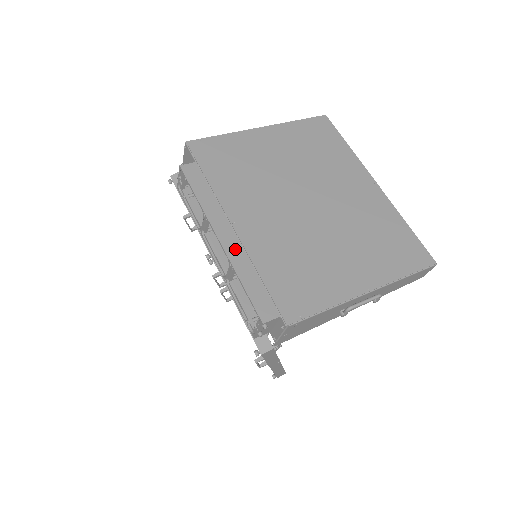
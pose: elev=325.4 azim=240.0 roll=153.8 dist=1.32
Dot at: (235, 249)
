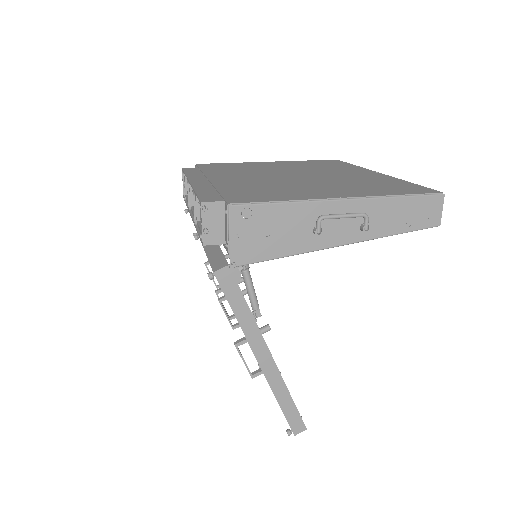
Dot at: (202, 184)
